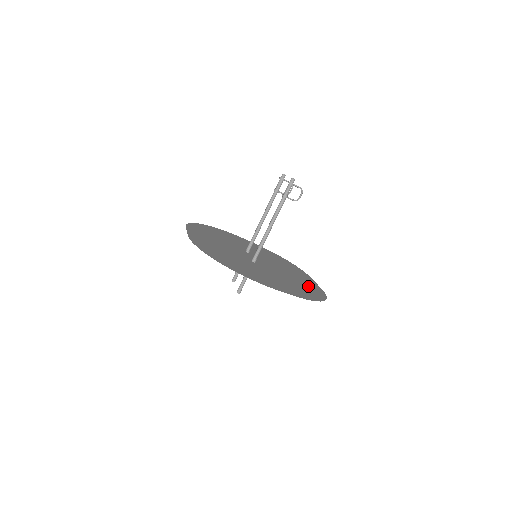
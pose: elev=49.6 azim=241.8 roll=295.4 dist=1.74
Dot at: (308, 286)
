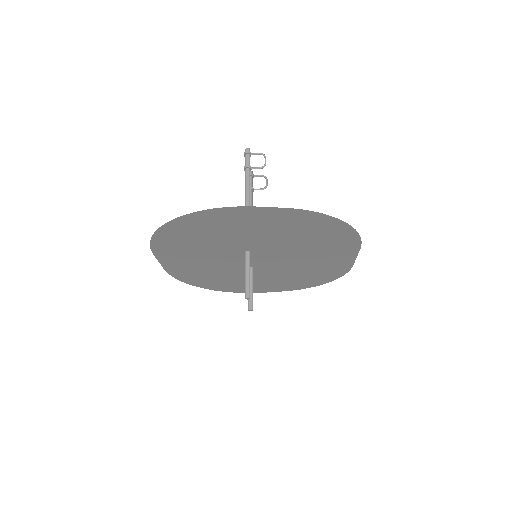
Dot at: (332, 243)
